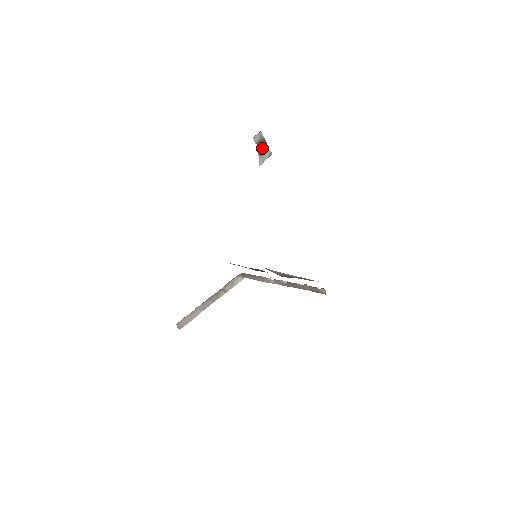
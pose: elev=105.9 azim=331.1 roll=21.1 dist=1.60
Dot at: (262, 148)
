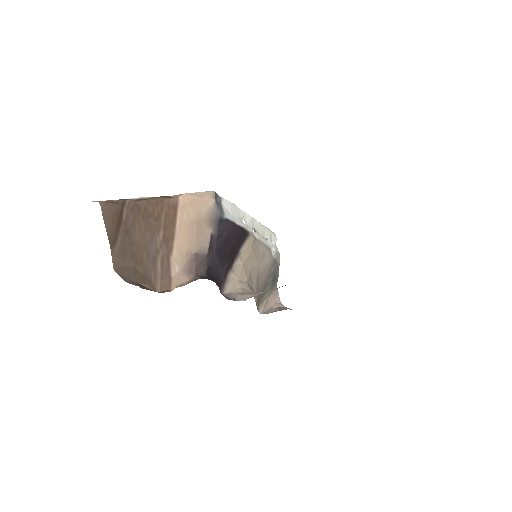
Dot at: occluded
